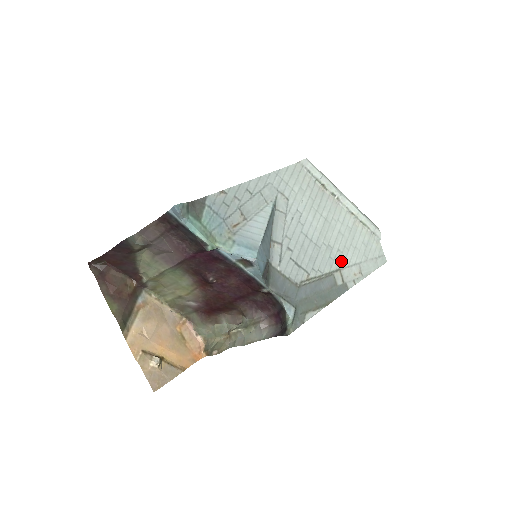
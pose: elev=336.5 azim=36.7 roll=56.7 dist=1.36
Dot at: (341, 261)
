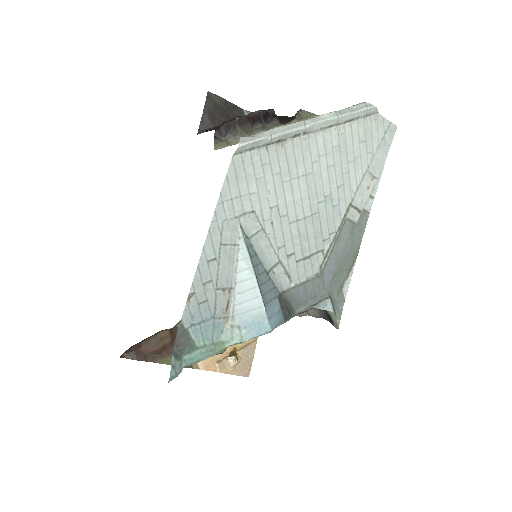
Dot at: (347, 194)
